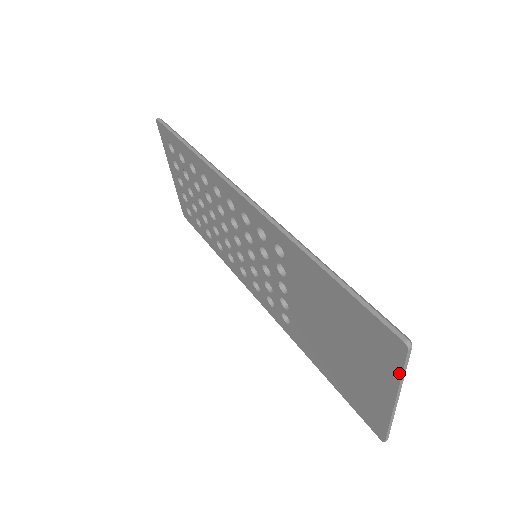
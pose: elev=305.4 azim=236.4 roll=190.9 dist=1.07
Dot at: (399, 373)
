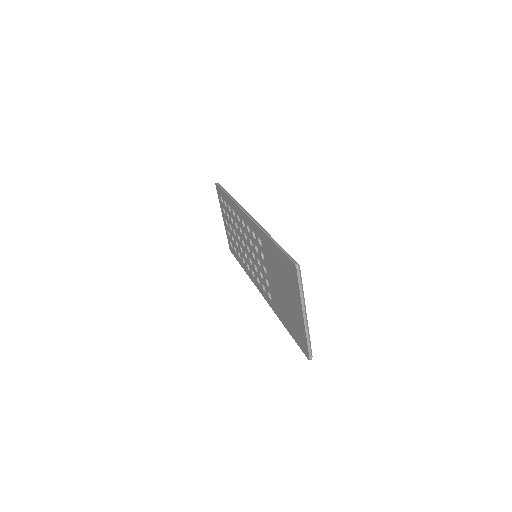
Dot at: (299, 289)
